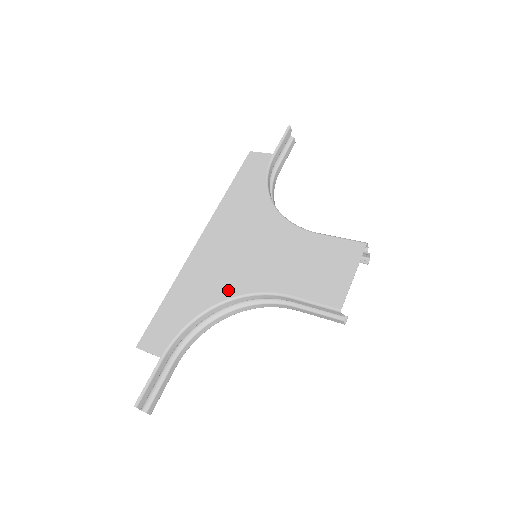
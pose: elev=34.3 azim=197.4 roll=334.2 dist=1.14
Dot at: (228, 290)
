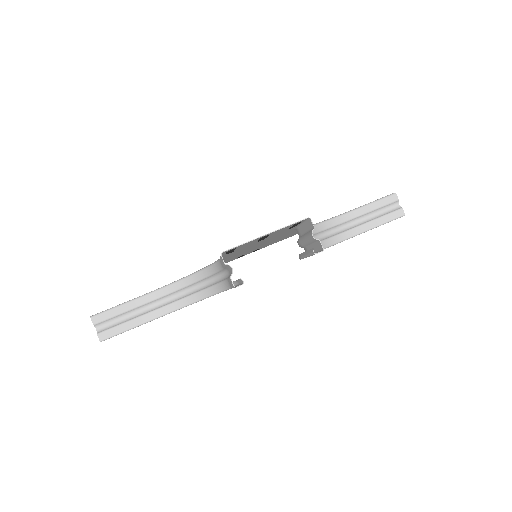
Dot at: occluded
